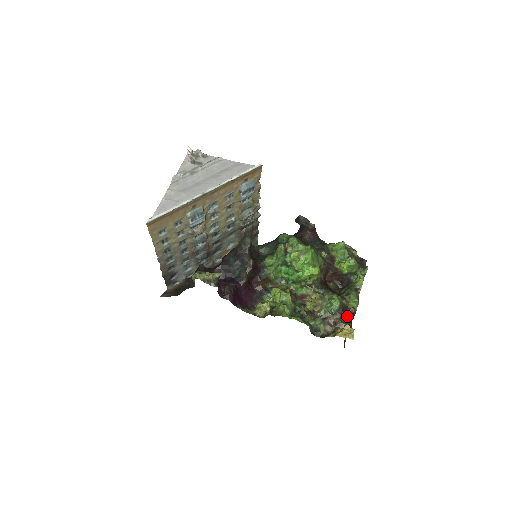
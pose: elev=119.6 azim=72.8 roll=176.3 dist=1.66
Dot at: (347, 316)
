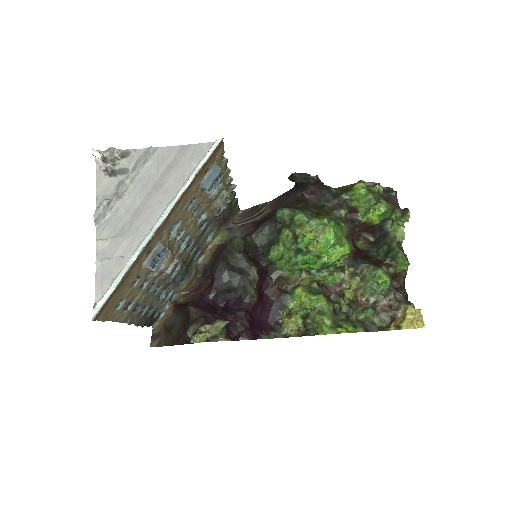
Dot at: (398, 283)
